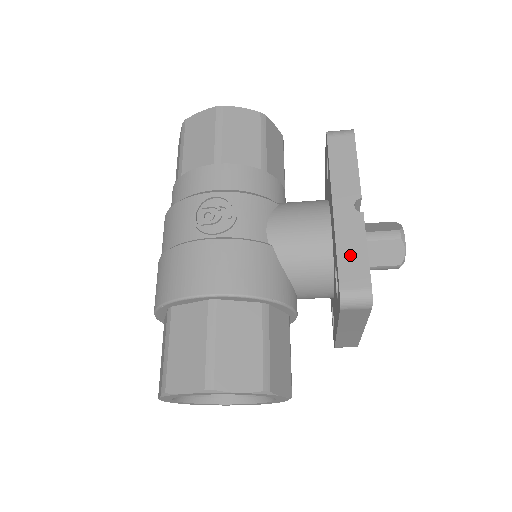
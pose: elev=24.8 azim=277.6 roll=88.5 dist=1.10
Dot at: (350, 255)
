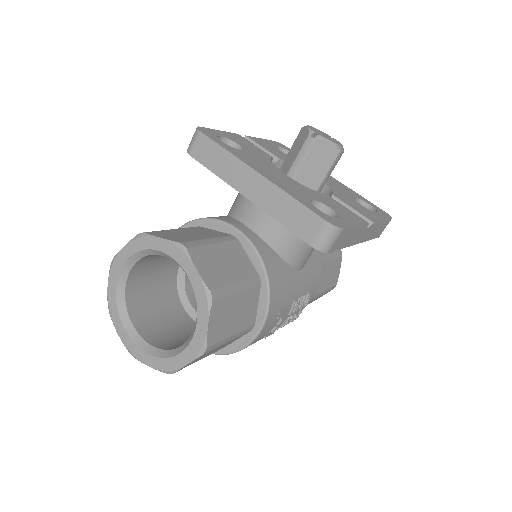
Dot at: occluded
